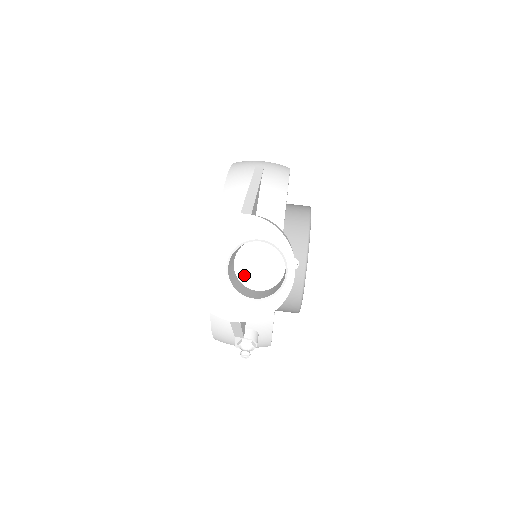
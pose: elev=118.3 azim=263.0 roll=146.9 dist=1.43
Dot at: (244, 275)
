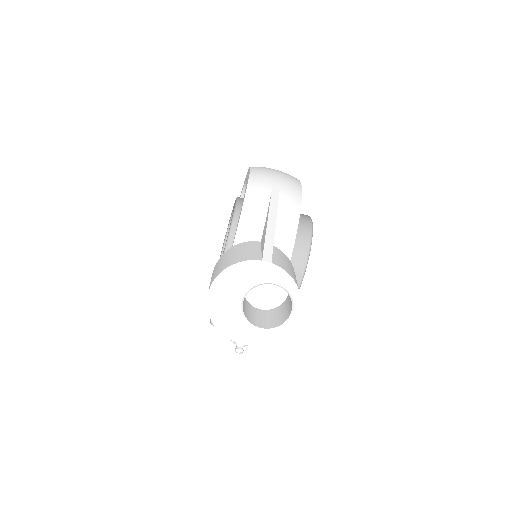
Dot at: (251, 294)
